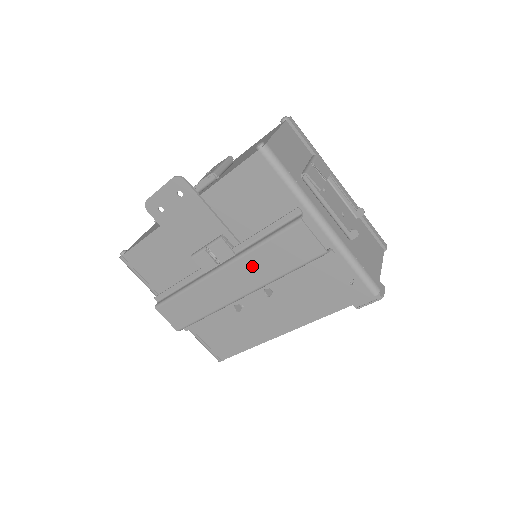
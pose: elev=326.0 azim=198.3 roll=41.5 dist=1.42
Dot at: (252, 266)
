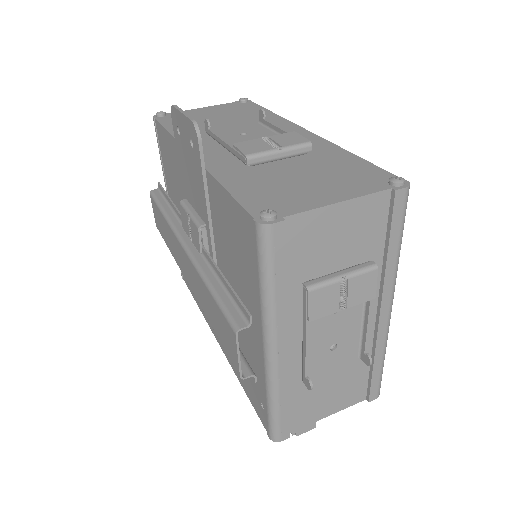
Dot at: (199, 285)
